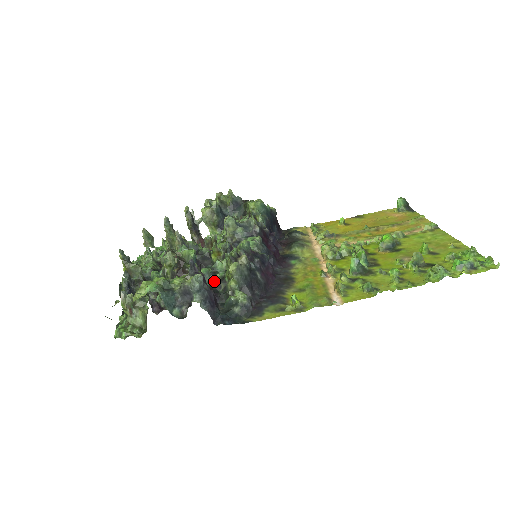
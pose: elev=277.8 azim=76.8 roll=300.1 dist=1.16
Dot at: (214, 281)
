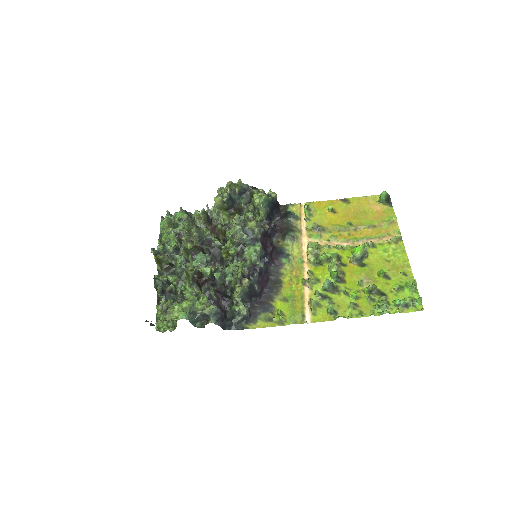
Dot at: (223, 282)
